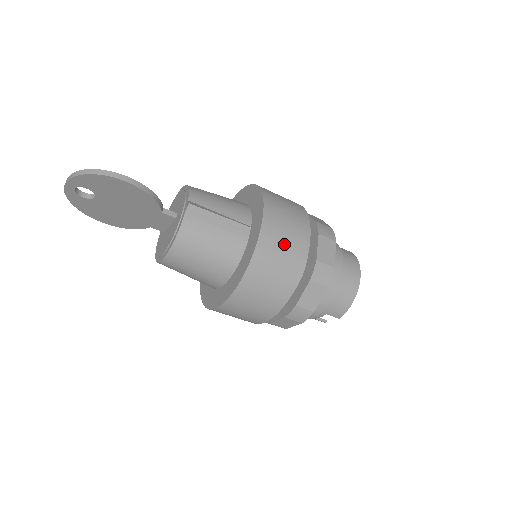
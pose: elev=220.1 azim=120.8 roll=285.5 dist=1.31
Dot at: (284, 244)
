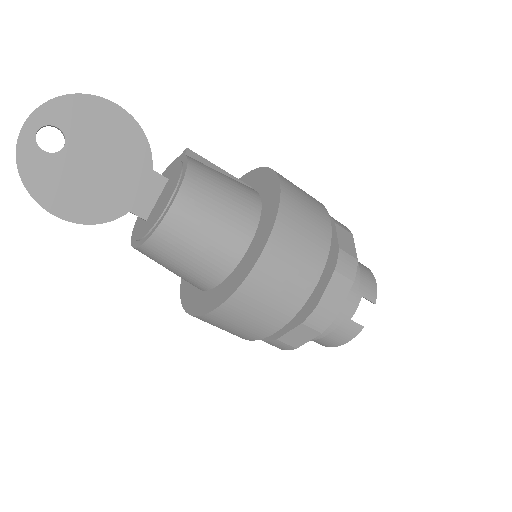
Dot at: occluded
